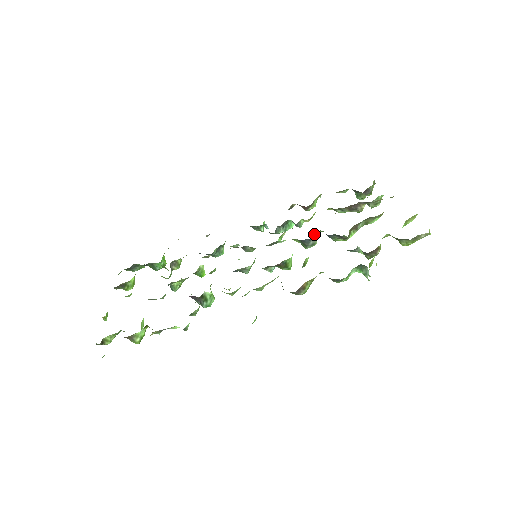
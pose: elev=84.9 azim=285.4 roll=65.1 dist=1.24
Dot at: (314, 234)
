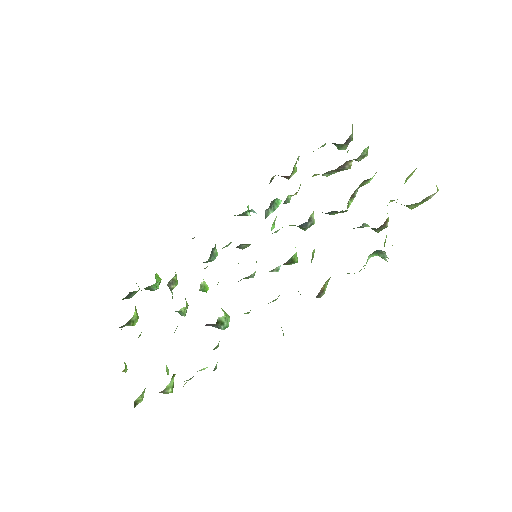
Dot at: (310, 215)
